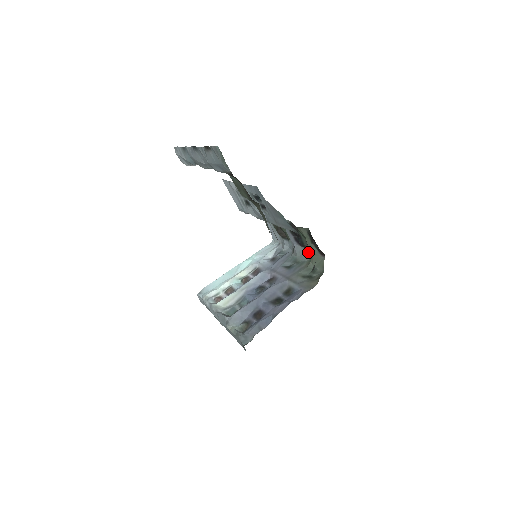
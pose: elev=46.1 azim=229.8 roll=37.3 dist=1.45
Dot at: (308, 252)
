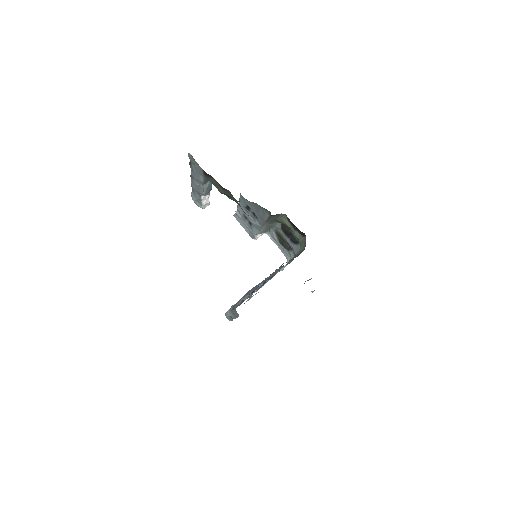
Dot at: occluded
